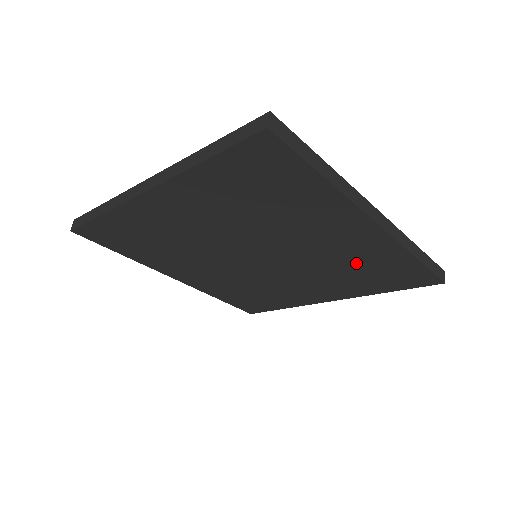
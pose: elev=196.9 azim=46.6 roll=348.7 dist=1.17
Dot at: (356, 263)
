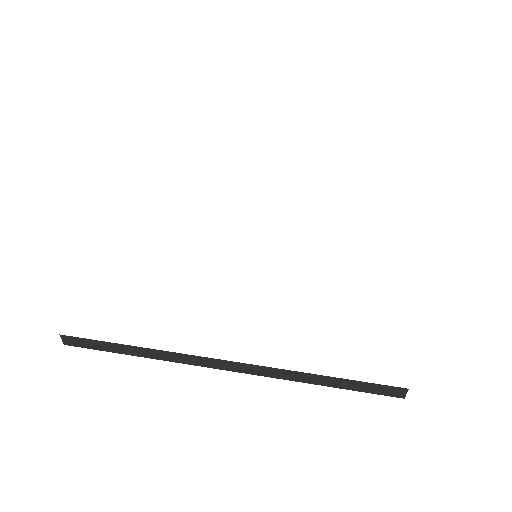
Dot at: occluded
